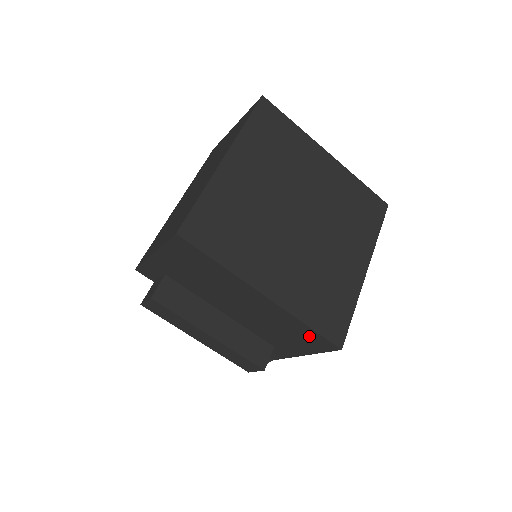
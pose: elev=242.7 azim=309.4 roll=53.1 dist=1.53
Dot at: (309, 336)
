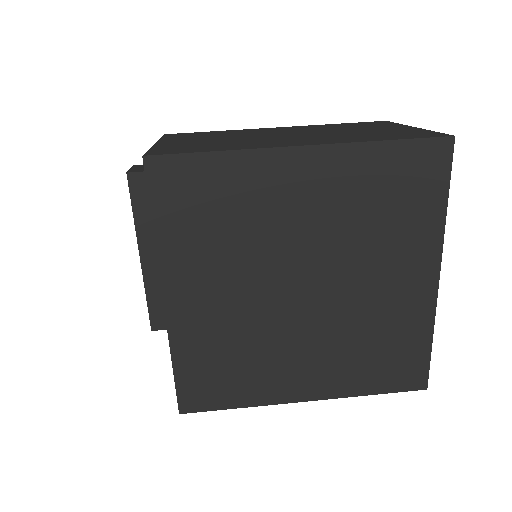
Dot at: occluded
